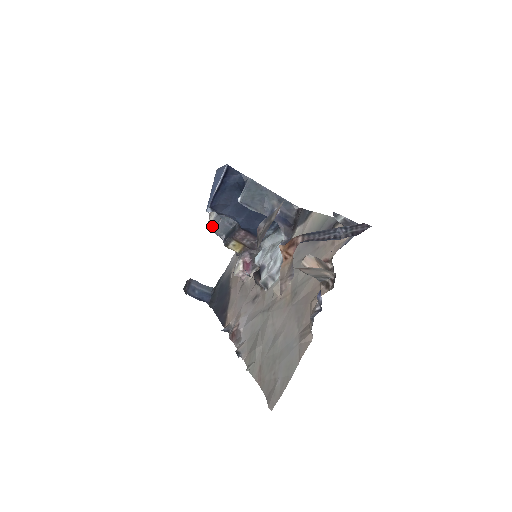
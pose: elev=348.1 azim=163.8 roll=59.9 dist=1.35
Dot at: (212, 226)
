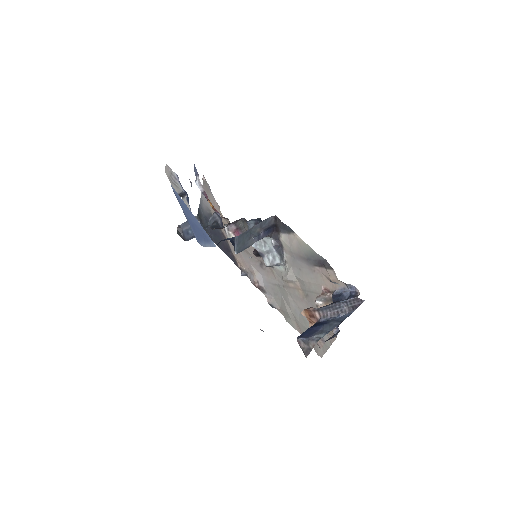
Dot at: occluded
